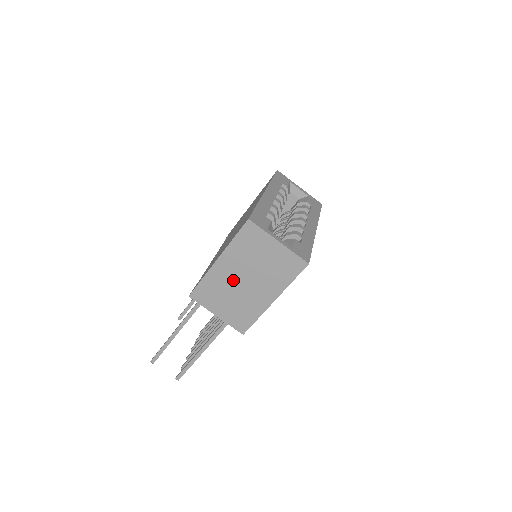
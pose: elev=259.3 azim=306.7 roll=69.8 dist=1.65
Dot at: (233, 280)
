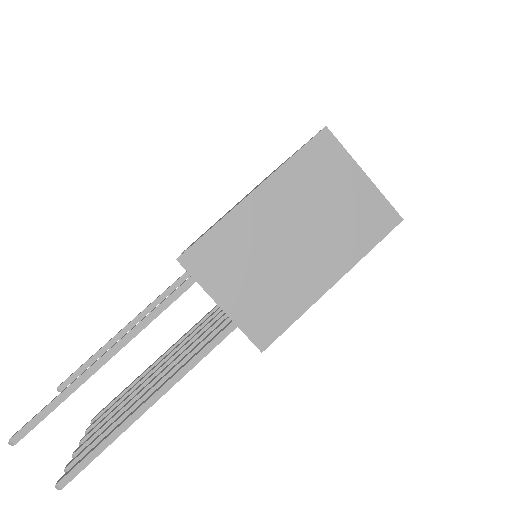
Dot at: (272, 234)
